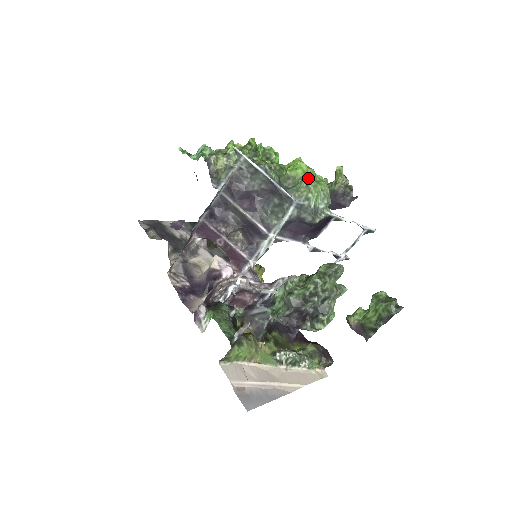
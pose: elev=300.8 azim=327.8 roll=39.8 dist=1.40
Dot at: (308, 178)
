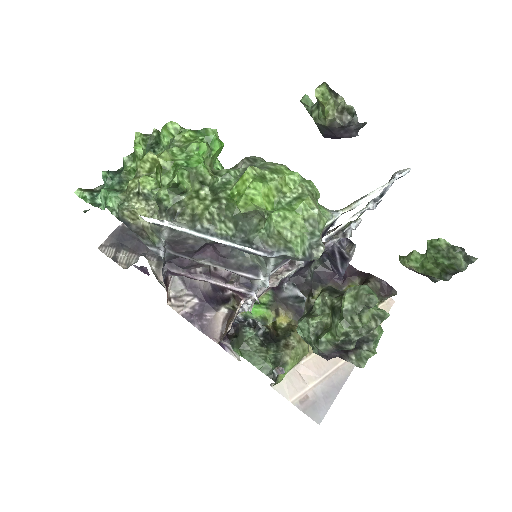
Dot at: (276, 215)
